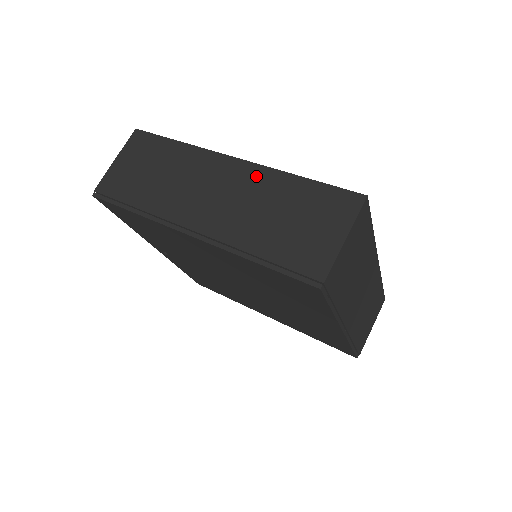
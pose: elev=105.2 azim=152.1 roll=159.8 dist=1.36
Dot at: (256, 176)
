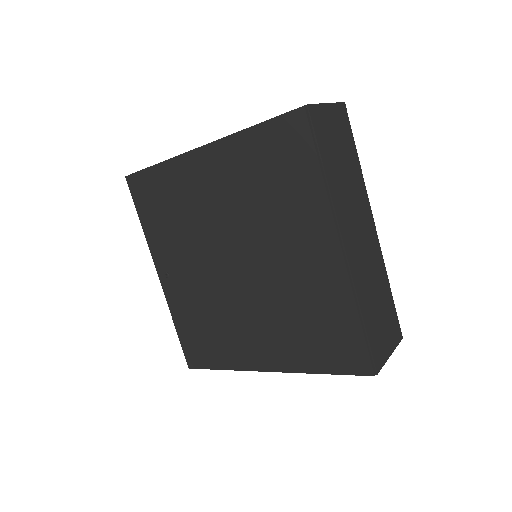
Dot at: occluded
